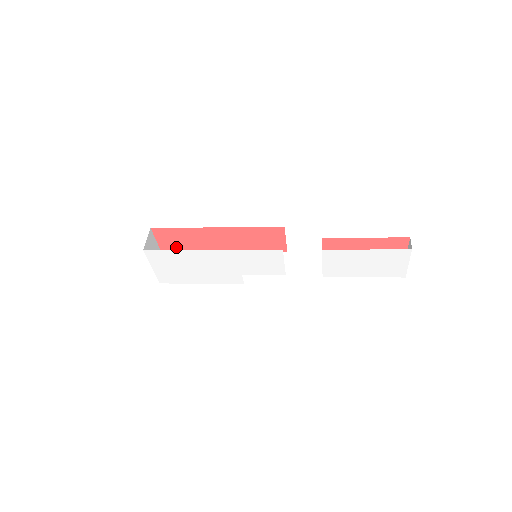
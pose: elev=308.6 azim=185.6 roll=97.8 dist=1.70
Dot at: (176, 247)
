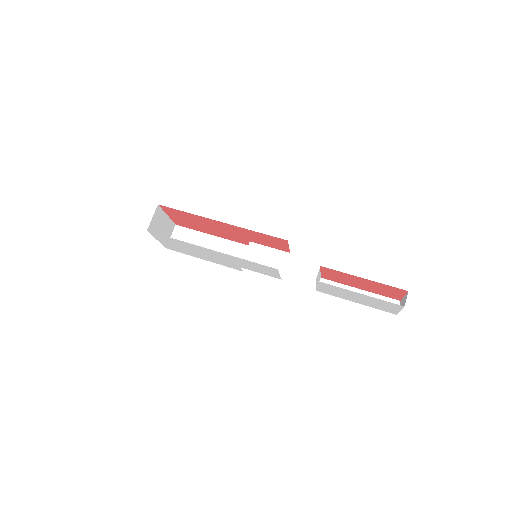
Dot at: (184, 220)
